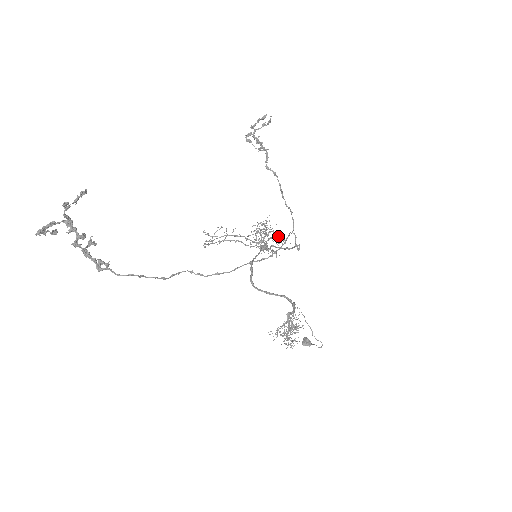
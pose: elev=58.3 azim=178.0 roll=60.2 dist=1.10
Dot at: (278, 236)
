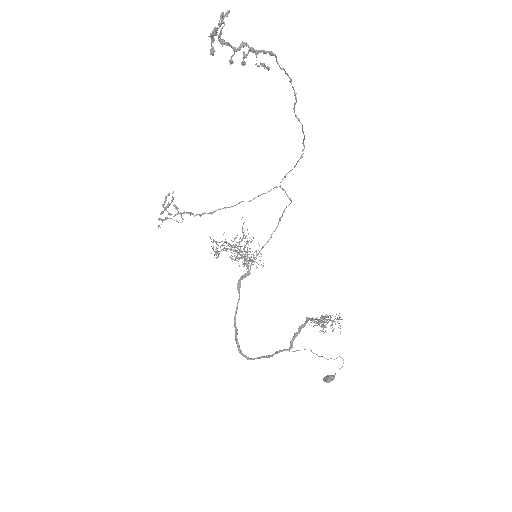
Dot at: (250, 252)
